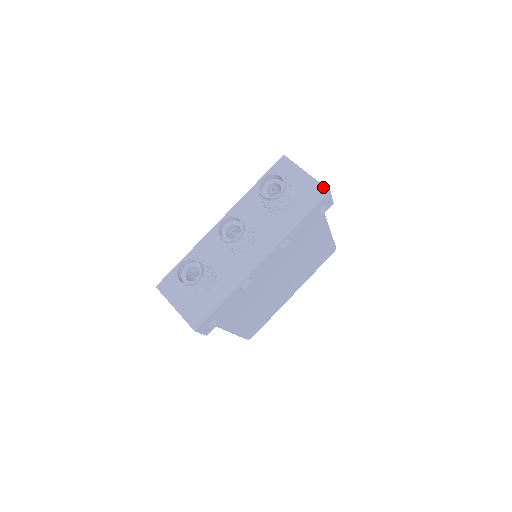
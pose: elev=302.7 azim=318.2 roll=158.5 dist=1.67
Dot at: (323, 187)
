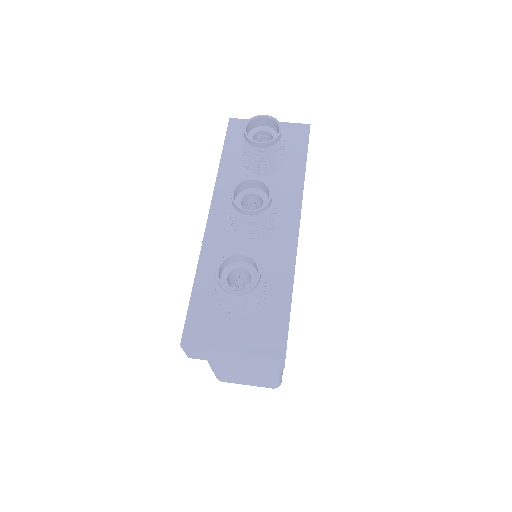
Dot at: (300, 125)
